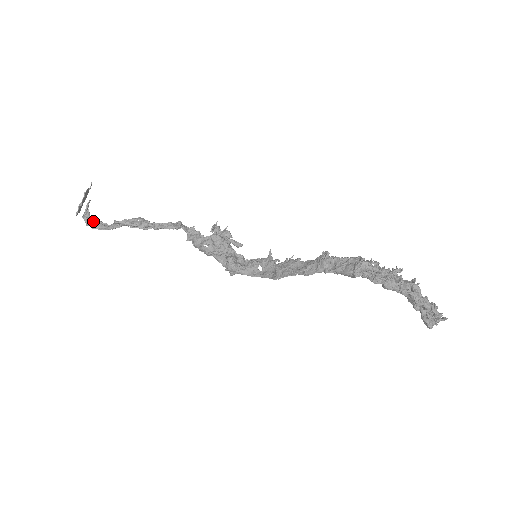
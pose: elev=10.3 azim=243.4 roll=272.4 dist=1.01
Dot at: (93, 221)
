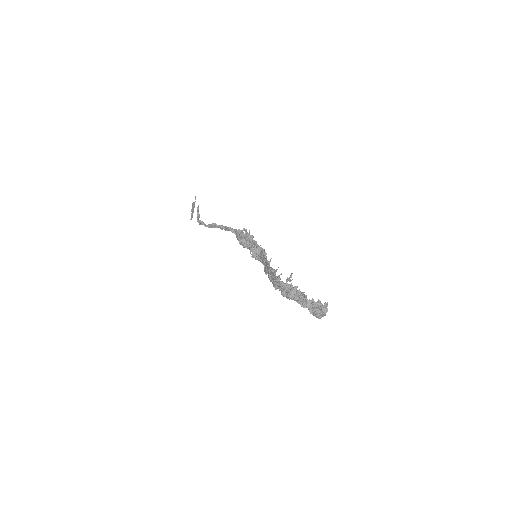
Dot at: (199, 222)
